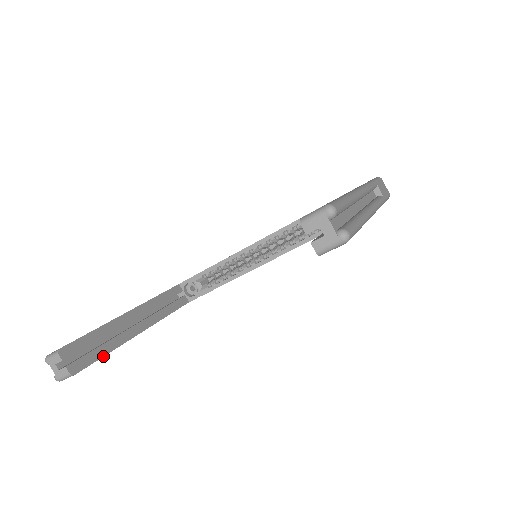
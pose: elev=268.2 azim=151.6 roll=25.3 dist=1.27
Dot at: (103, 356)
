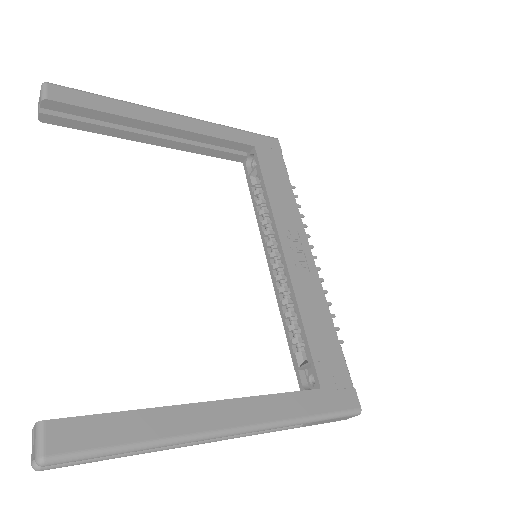
Dot at: (88, 131)
